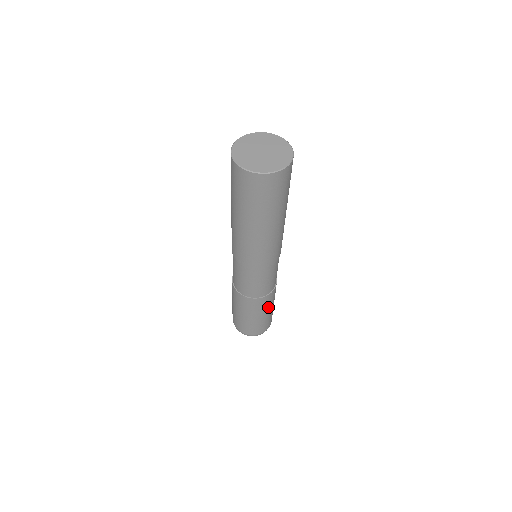
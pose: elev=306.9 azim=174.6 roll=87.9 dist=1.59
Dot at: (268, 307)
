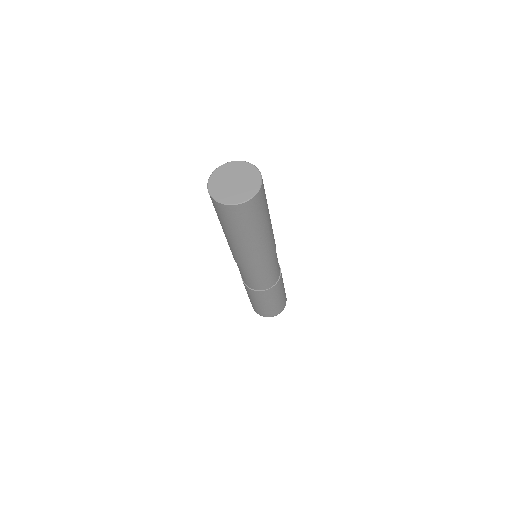
Dot at: (275, 296)
